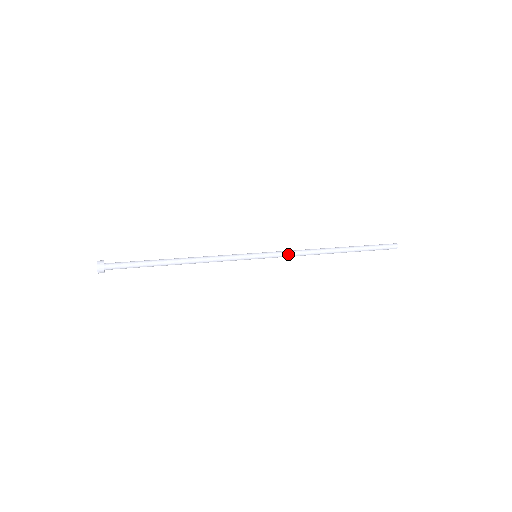
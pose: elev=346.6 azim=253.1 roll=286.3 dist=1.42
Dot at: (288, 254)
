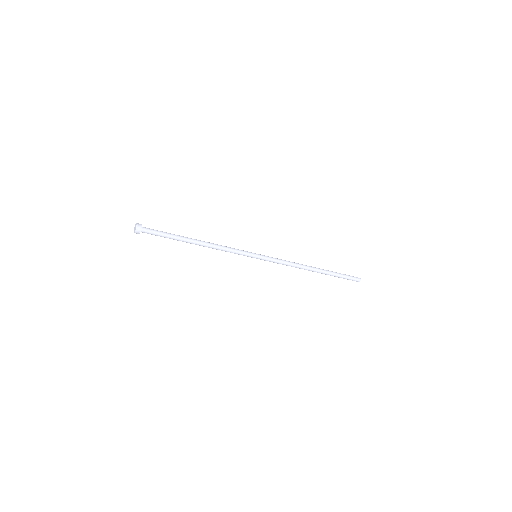
Dot at: (280, 259)
